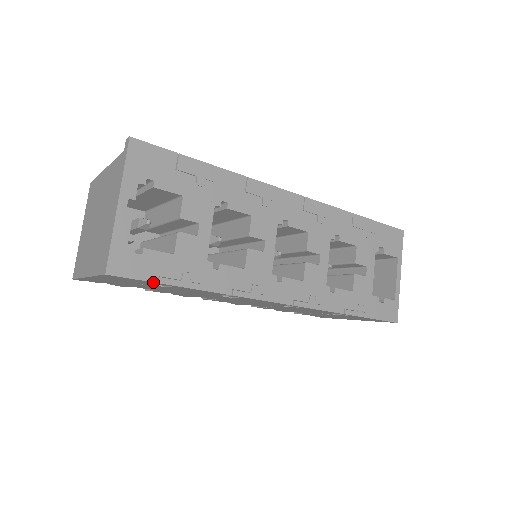
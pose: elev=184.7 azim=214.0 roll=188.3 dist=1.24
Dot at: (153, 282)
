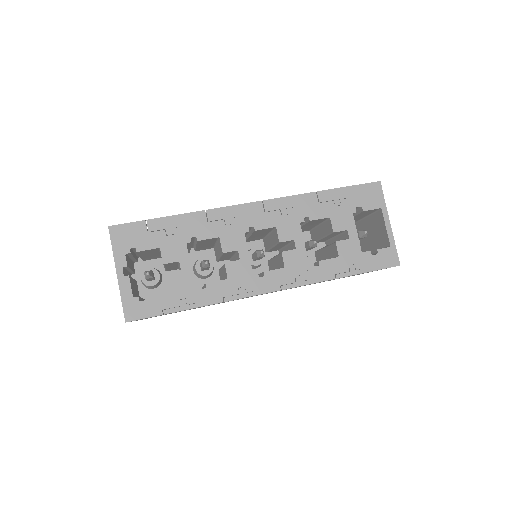
Dot at: occluded
